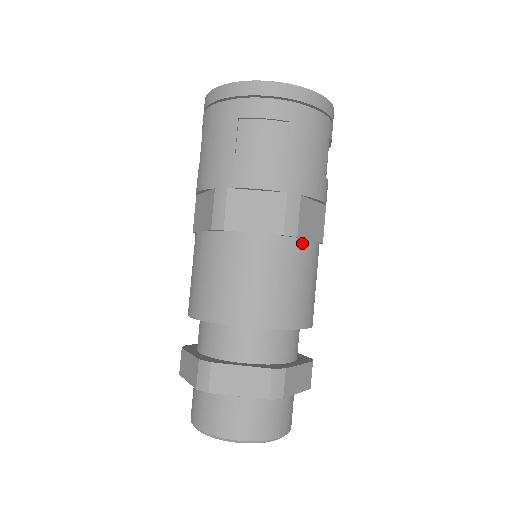
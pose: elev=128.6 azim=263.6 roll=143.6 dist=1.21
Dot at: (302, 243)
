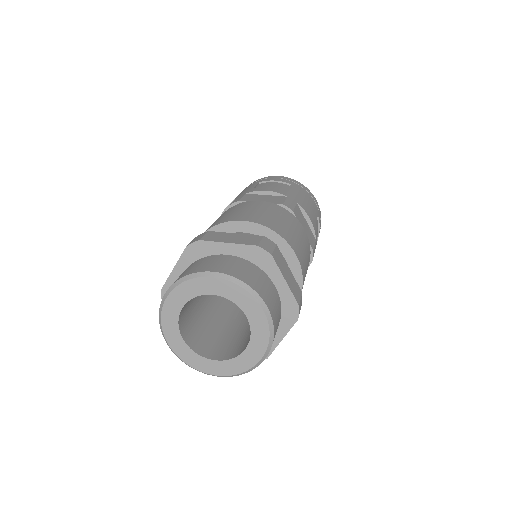
Dot at: (296, 220)
